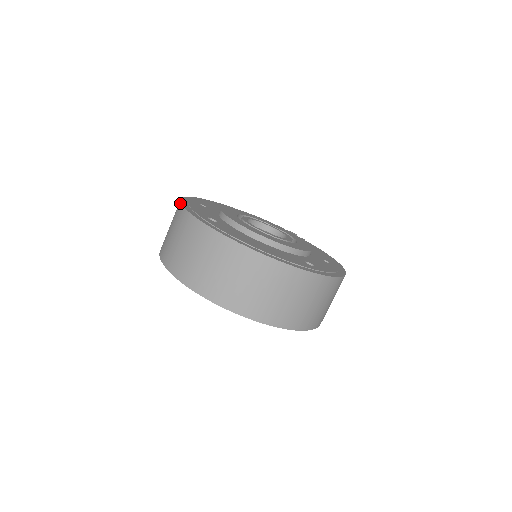
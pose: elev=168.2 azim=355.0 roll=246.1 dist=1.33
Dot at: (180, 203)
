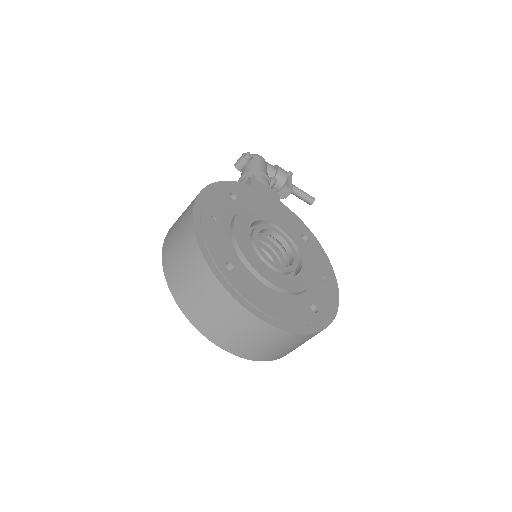
Dot at: (195, 237)
